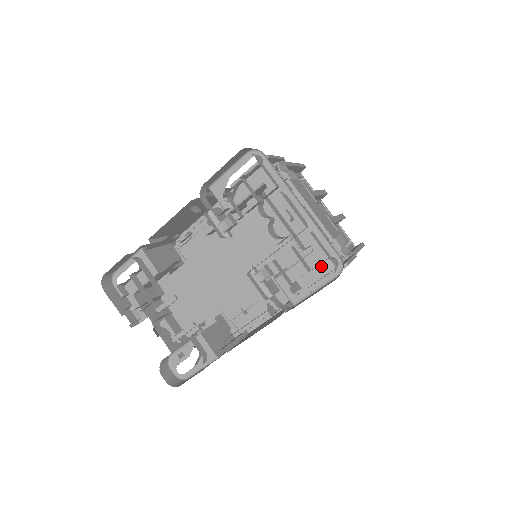
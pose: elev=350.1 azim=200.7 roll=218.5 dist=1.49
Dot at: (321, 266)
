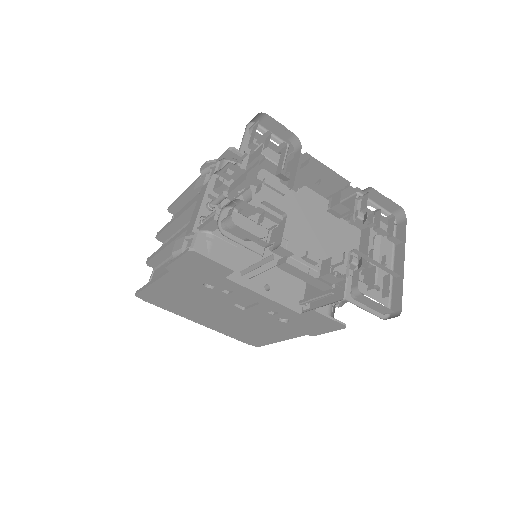
Dot at: (327, 309)
